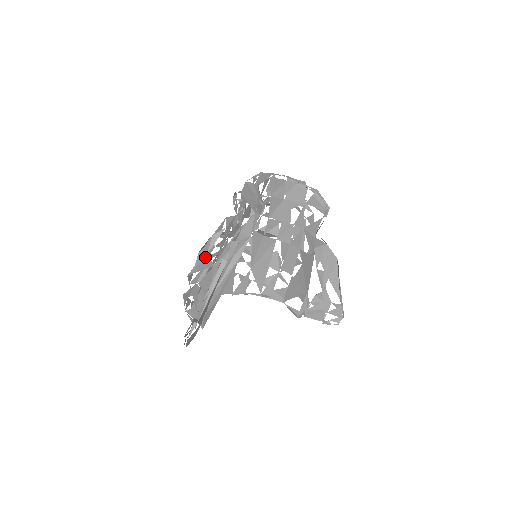
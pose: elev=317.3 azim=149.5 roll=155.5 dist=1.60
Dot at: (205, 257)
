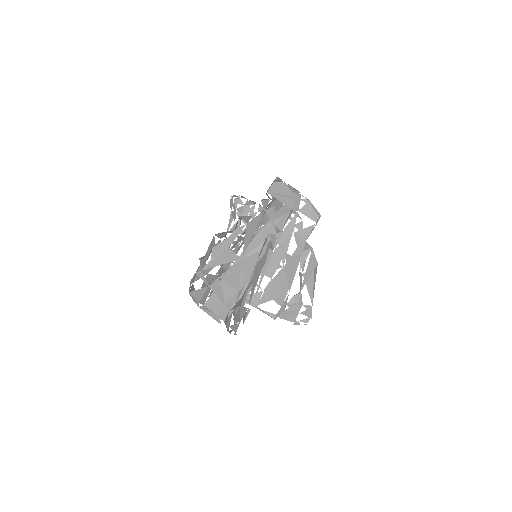
Dot at: (226, 251)
